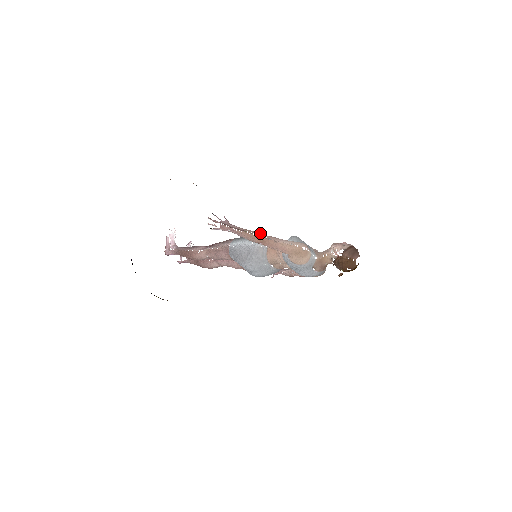
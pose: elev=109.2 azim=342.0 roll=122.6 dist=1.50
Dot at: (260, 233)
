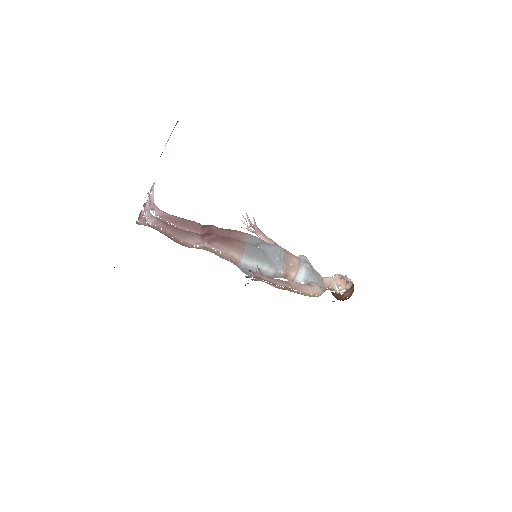
Dot at: (289, 286)
